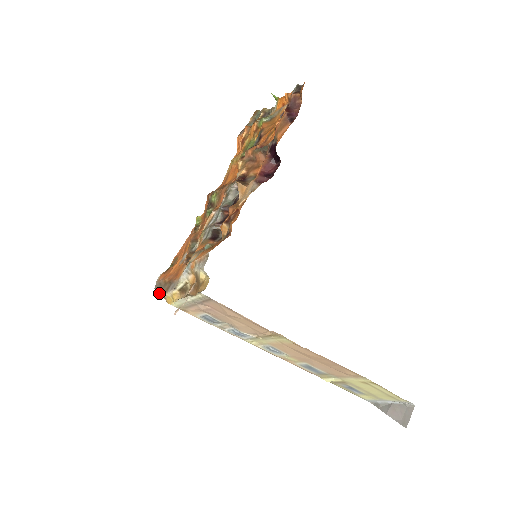
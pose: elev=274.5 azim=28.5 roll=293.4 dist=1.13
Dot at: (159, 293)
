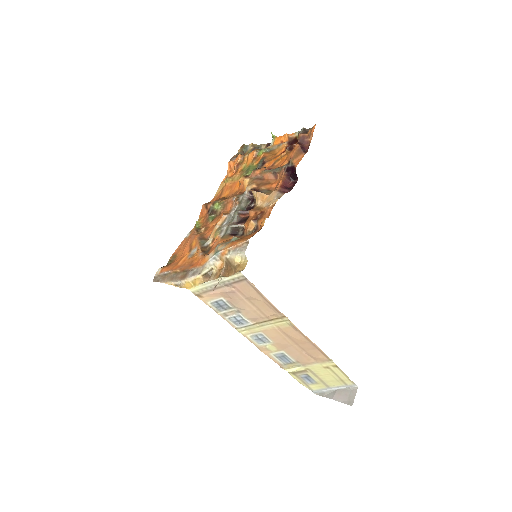
Dot at: (167, 282)
